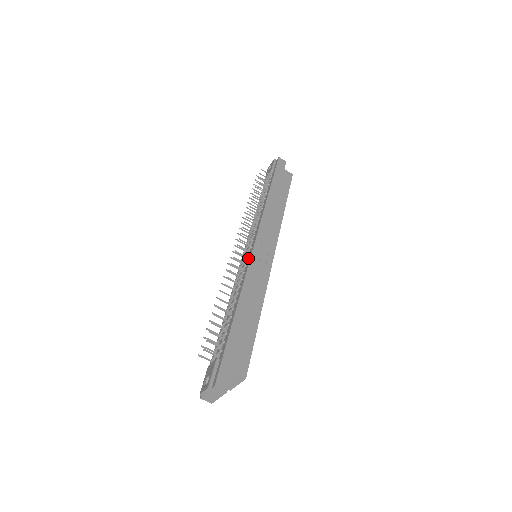
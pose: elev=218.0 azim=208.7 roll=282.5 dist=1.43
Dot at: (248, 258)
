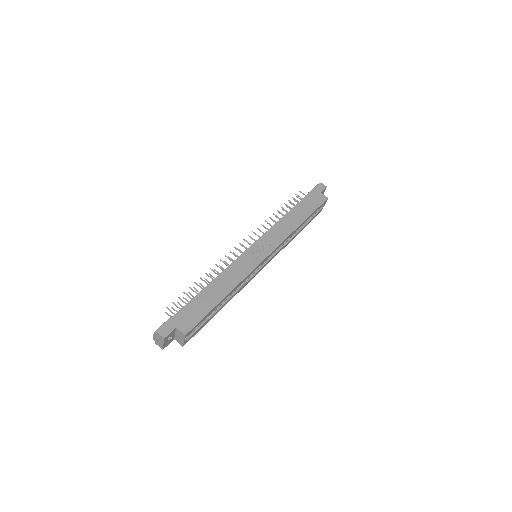
Dot at: occluded
